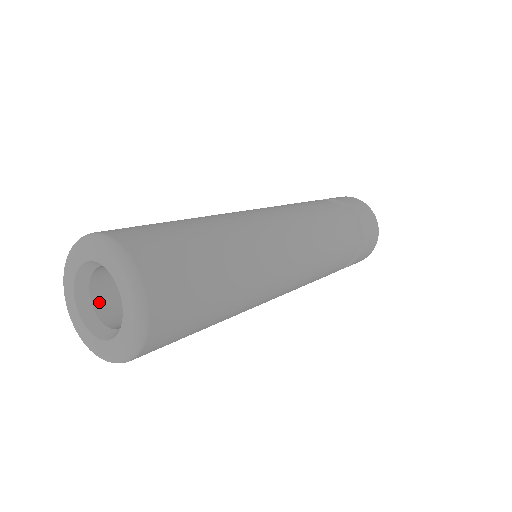
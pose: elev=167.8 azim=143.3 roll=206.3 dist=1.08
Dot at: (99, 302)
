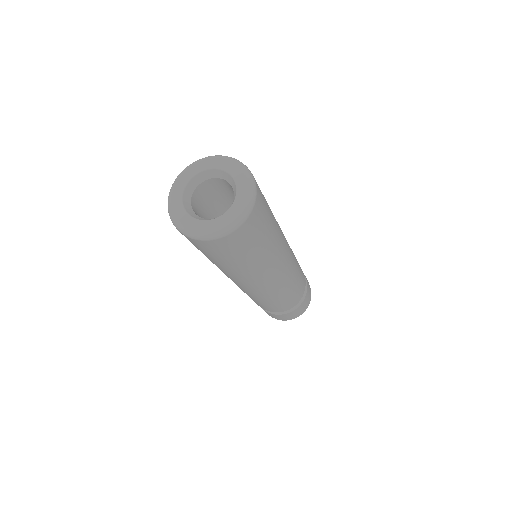
Dot at: occluded
